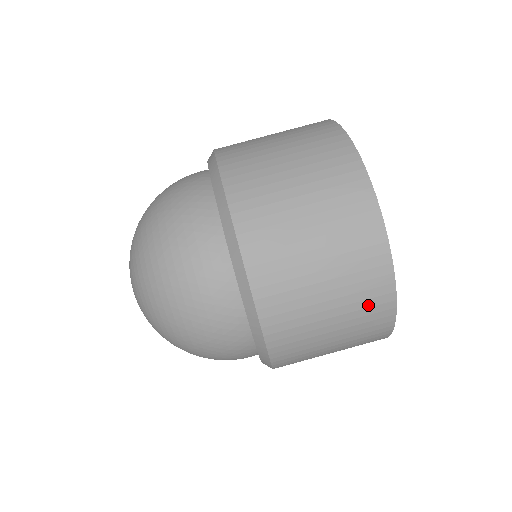
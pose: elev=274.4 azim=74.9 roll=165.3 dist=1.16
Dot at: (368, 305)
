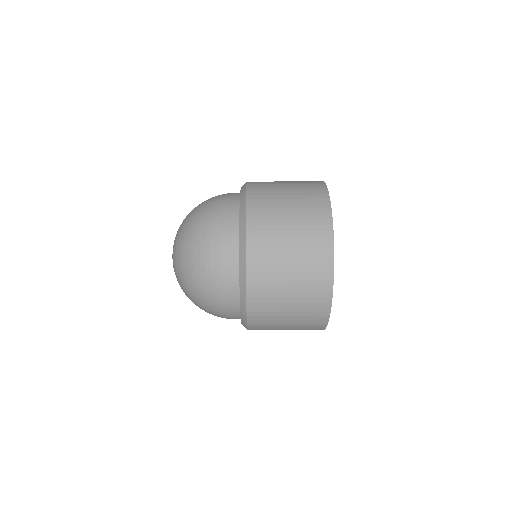
Dot at: (313, 310)
